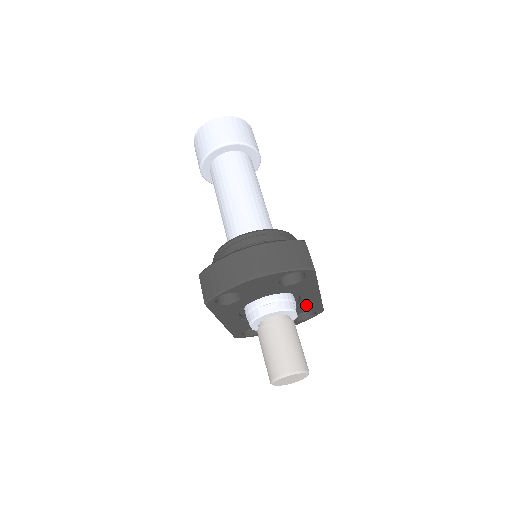
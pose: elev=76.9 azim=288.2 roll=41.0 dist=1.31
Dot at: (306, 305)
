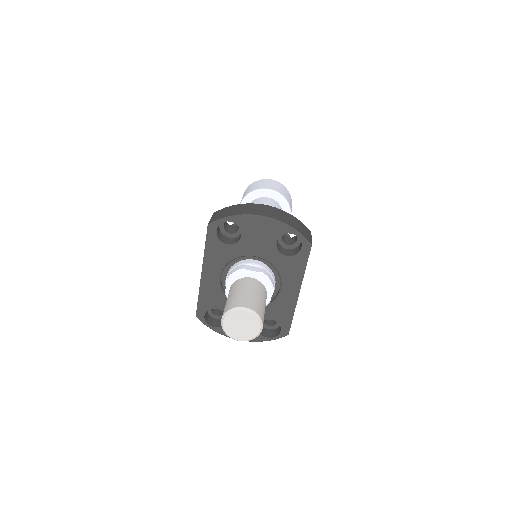
Dot at: (279, 307)
